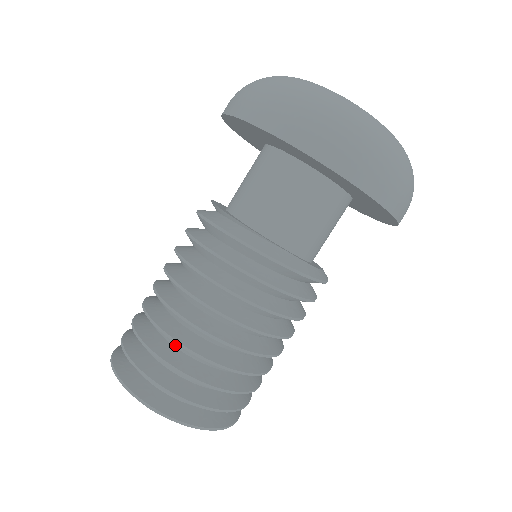
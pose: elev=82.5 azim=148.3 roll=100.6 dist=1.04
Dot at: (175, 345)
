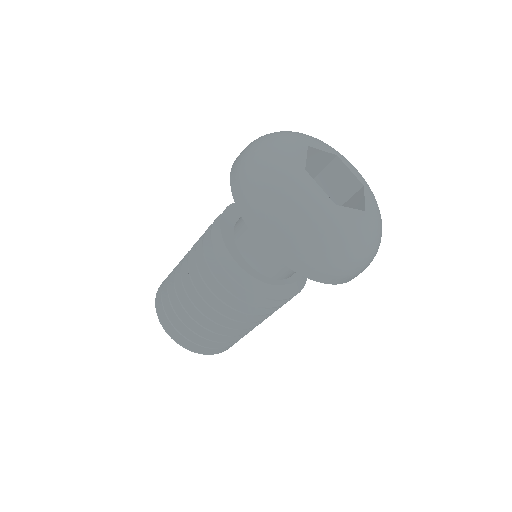
Dot at: occluded
